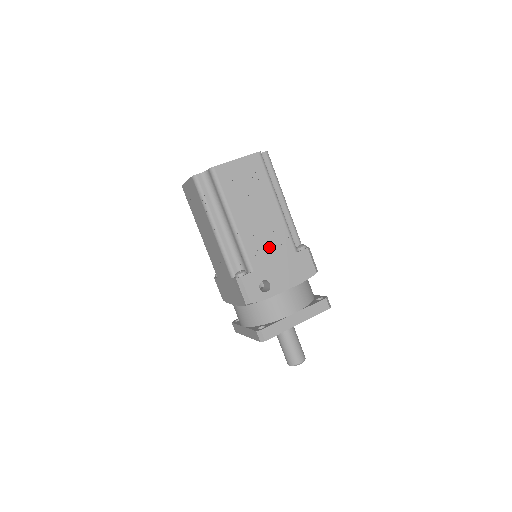
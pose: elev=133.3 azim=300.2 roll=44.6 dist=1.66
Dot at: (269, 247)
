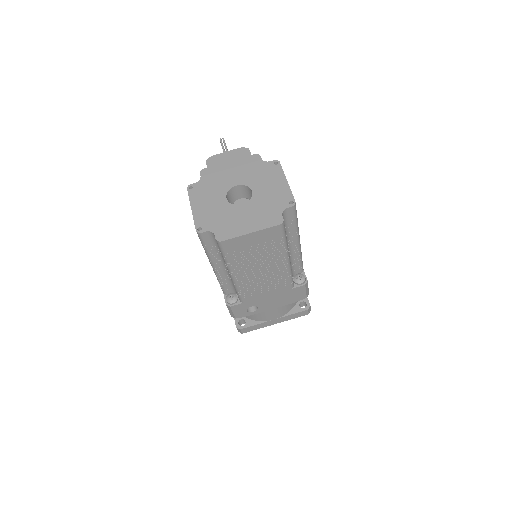
Dot at: (265, 288)
